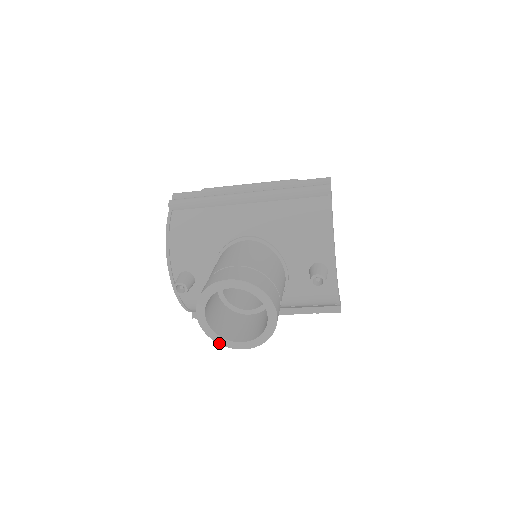
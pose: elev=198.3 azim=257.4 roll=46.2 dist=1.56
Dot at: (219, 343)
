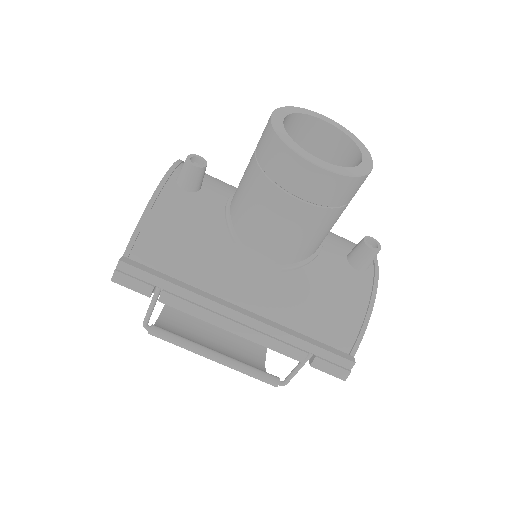
Dot at: (288, 144)
